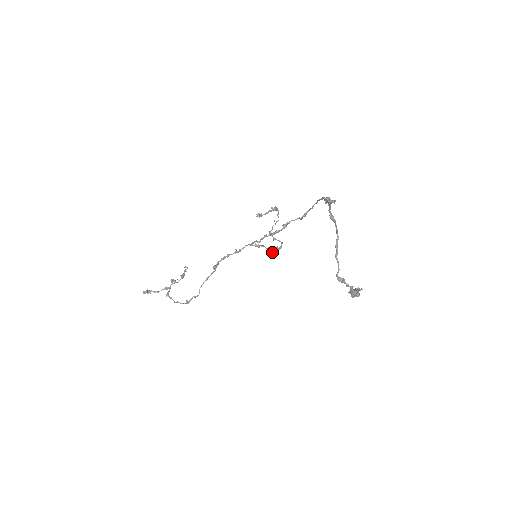
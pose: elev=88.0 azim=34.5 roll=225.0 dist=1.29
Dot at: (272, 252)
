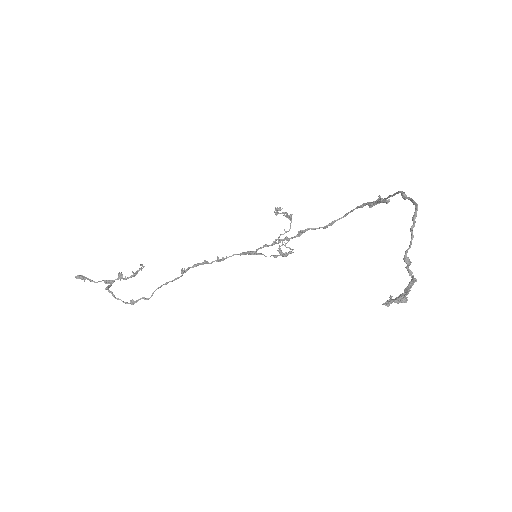
Dot at: (281, 253)
